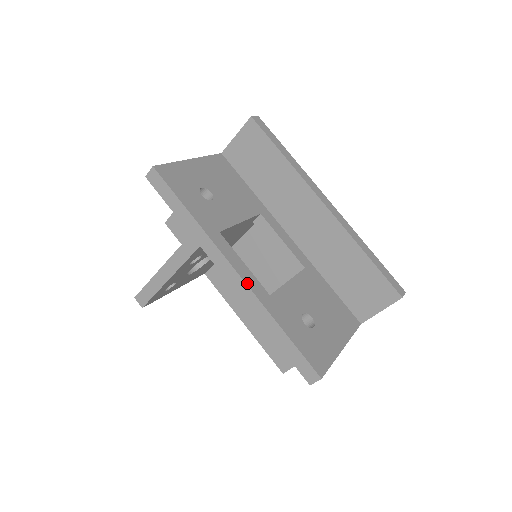
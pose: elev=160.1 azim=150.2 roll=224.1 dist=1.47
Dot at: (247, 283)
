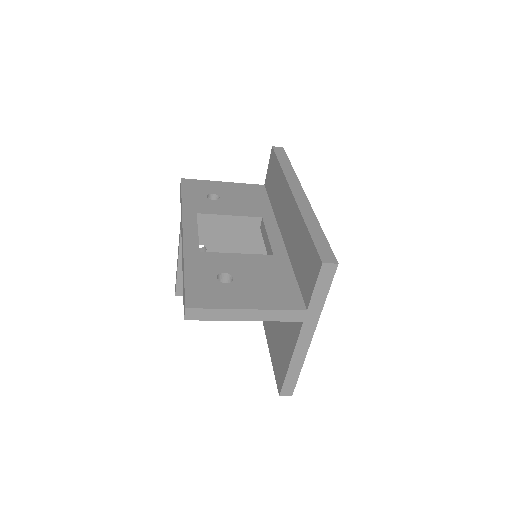
Dot at: (184, 239)
